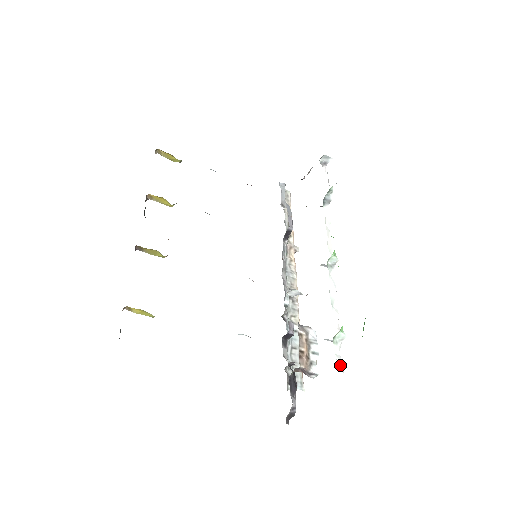
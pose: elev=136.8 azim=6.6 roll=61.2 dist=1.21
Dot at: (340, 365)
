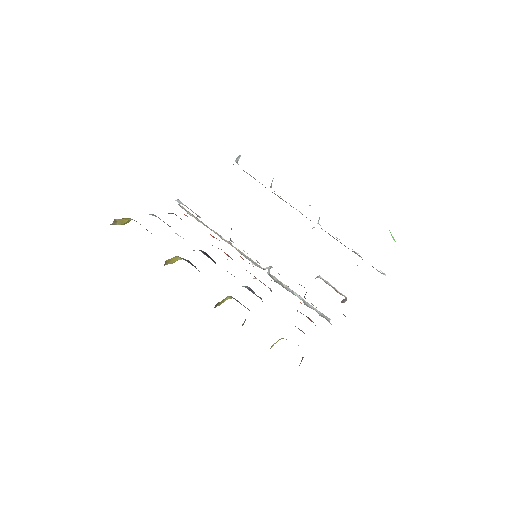
Dot at: (381, 271)
